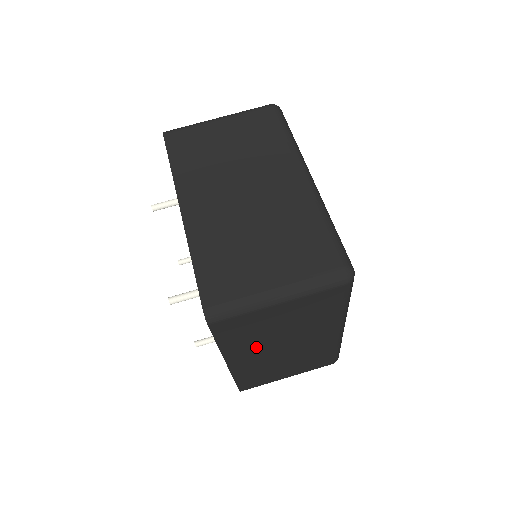
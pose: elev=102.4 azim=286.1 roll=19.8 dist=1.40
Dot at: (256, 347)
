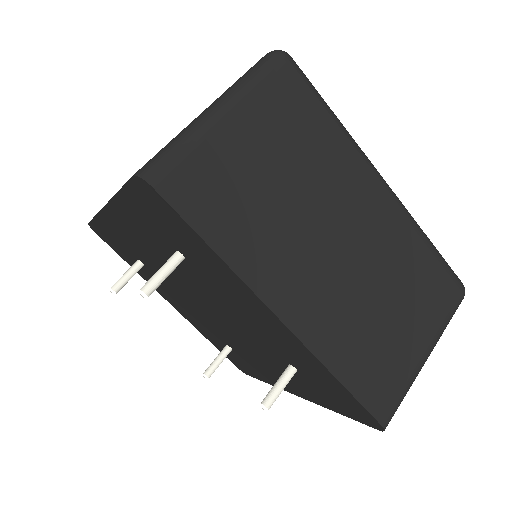
Dot at: (287, 251)
